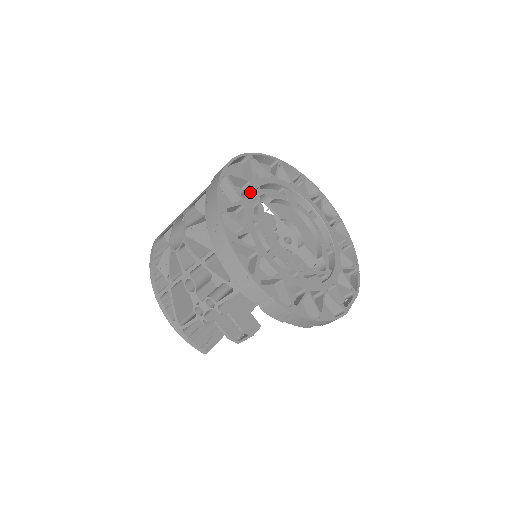
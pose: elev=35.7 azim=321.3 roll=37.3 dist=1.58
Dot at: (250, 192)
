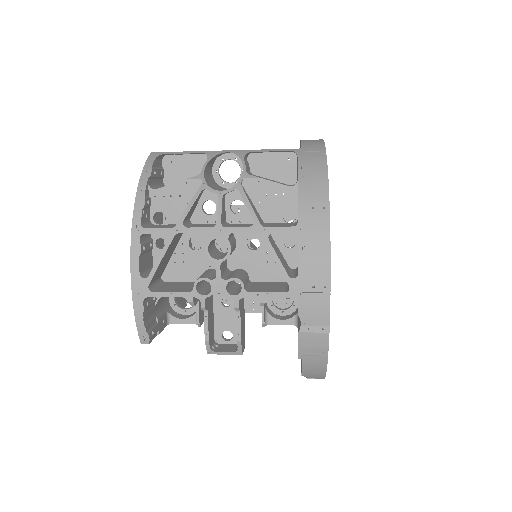
Dot at: occluded
